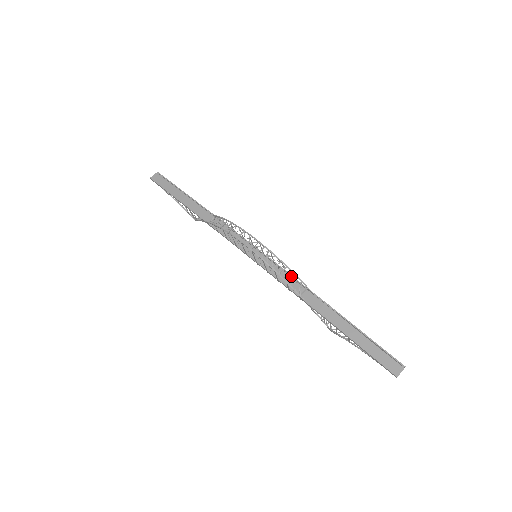
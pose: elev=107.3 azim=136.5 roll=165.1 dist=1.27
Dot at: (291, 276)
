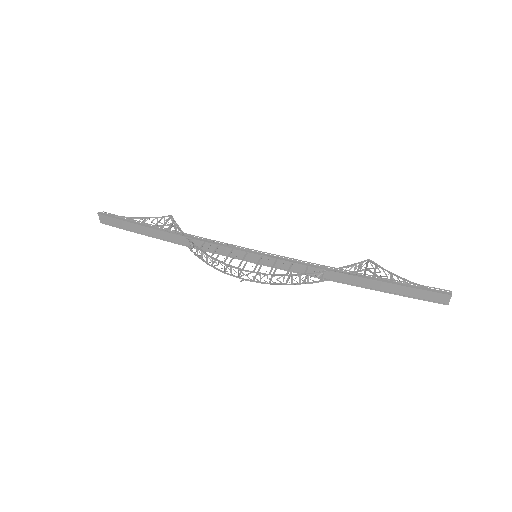
Dot at: (301, 265)
